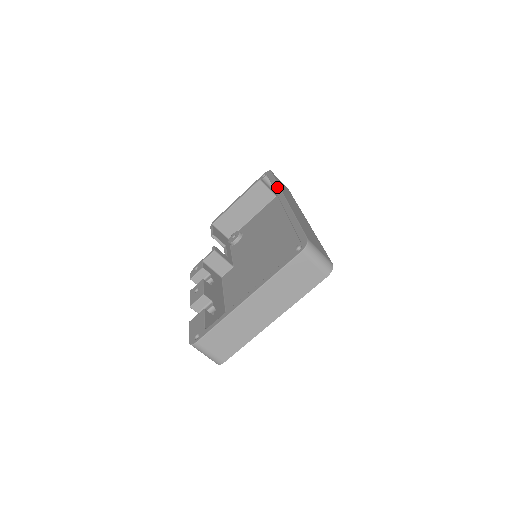
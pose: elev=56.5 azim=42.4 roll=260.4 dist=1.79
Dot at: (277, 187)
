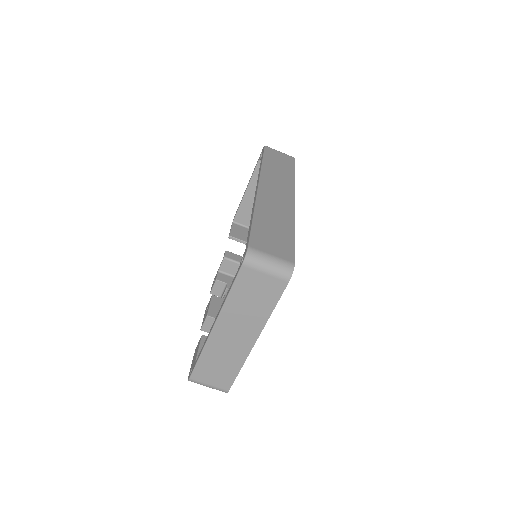
Dot at: (259, 170)
